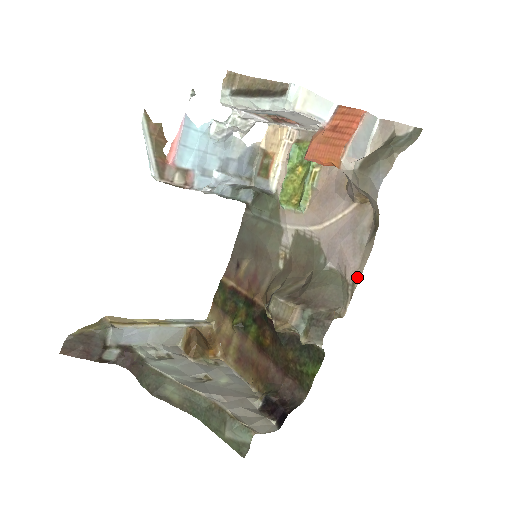
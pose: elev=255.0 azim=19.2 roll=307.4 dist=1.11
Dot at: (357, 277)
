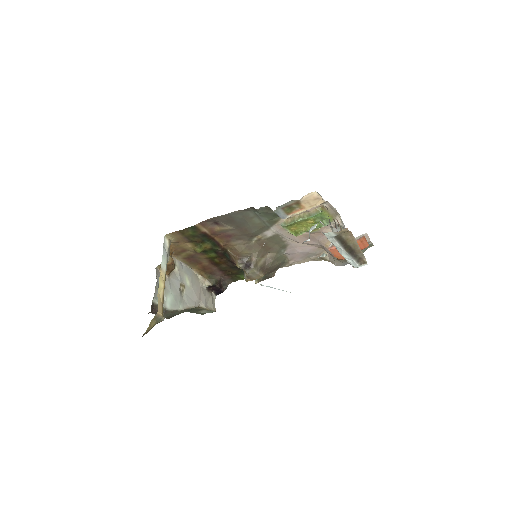
Dot at: occluded
